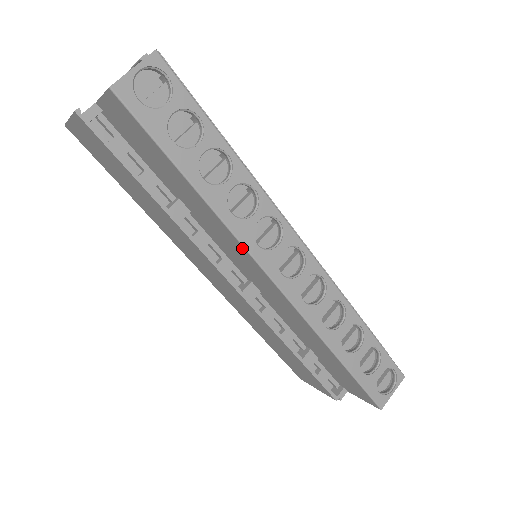
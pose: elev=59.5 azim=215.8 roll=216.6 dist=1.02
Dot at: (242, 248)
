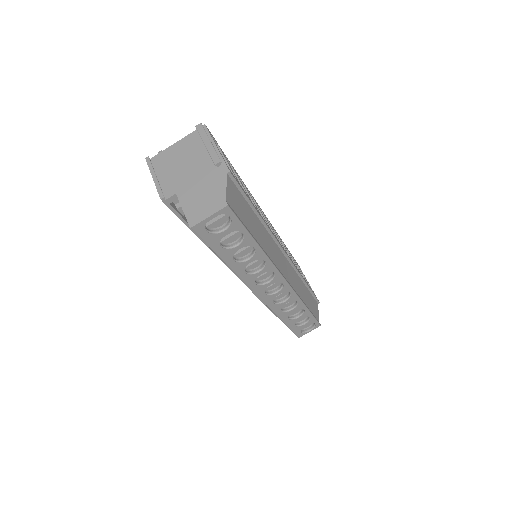
Dot at: (246, 283)
